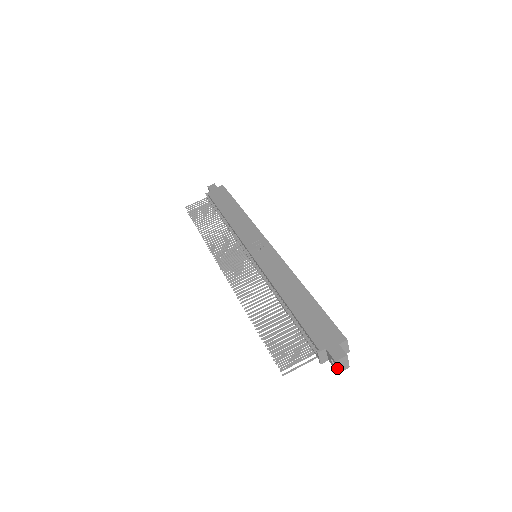
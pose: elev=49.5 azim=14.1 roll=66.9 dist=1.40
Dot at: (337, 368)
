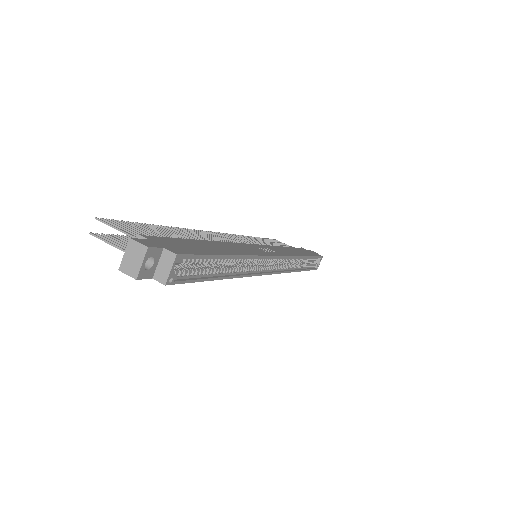
Dot at: (124, 256)
